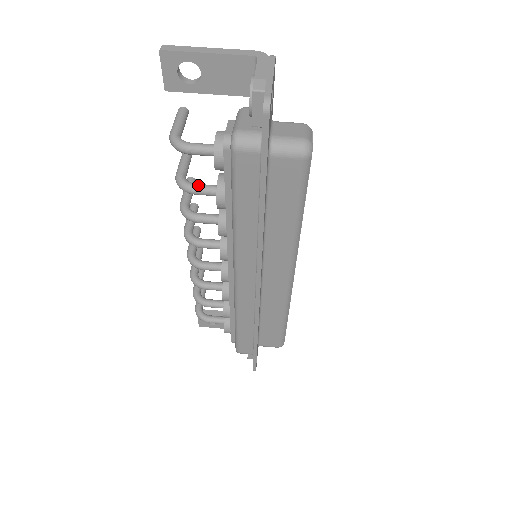
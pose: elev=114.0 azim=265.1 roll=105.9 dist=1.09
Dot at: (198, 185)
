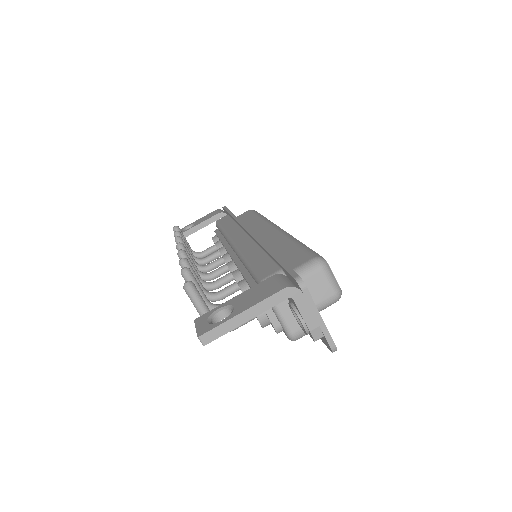
Dot at: occluded
